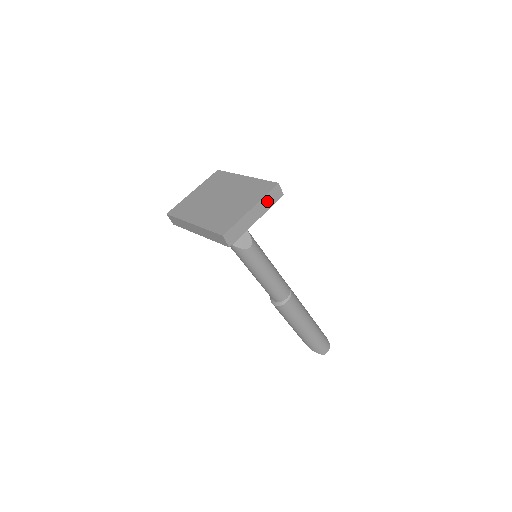
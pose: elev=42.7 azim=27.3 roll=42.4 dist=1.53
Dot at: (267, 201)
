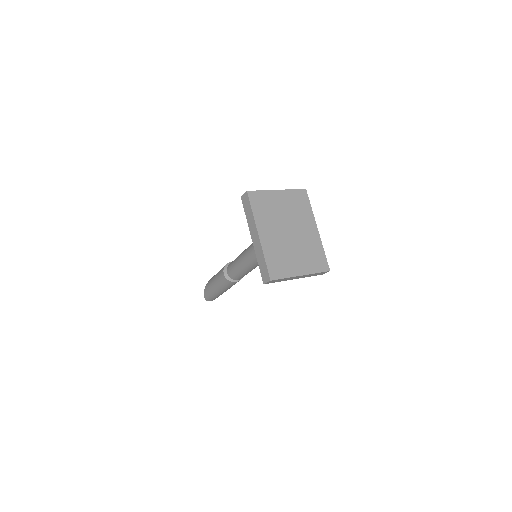
Dot at: (312, 275)
